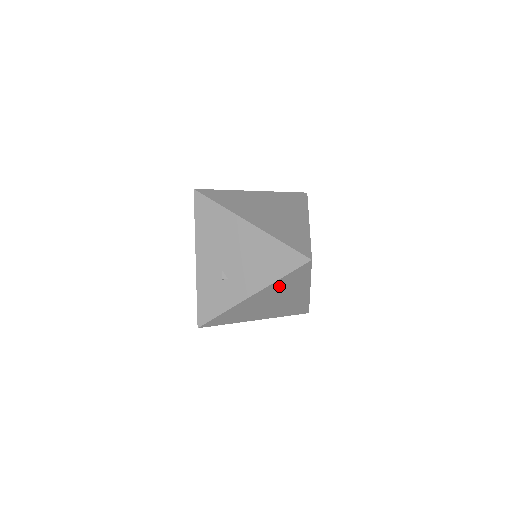
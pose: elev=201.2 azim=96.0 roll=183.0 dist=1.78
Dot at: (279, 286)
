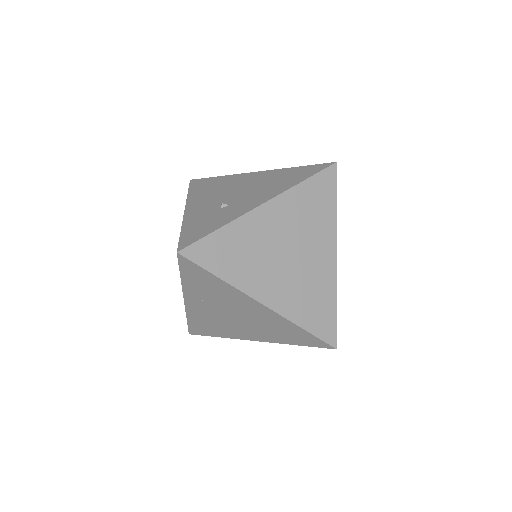
Dot at: (299, 205)
